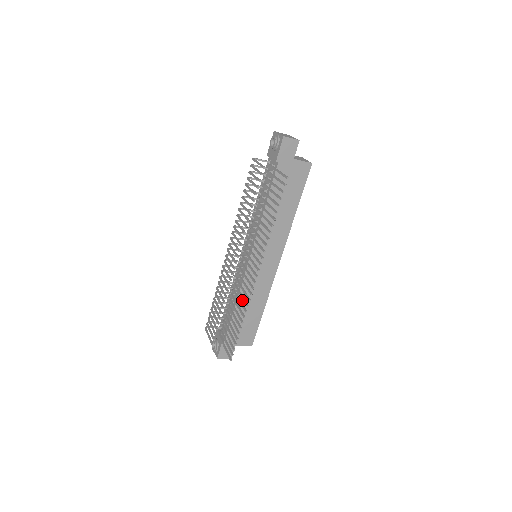
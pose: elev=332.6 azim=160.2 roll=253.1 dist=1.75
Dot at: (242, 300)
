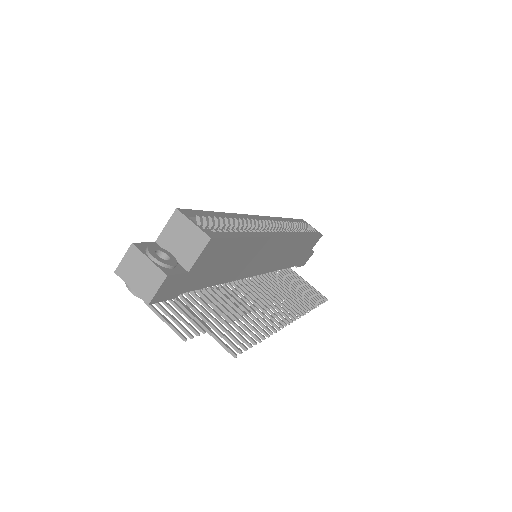
Dot at: (283, 264)
